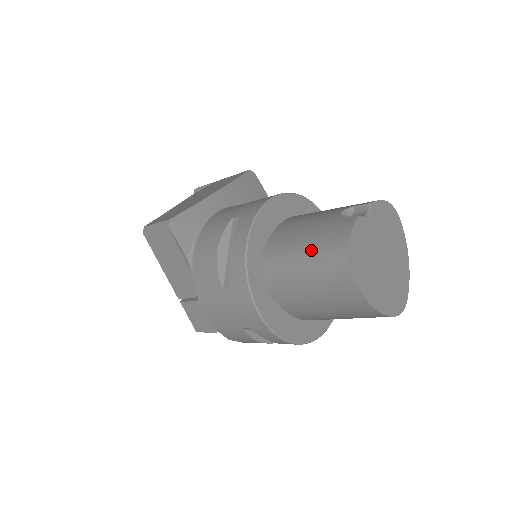
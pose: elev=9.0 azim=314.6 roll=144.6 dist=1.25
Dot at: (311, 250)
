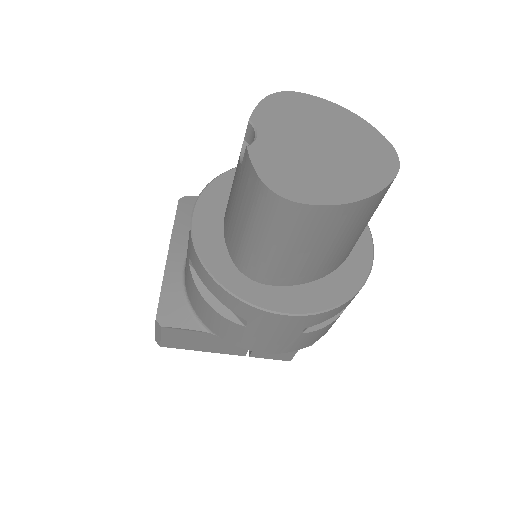
Dot at: (252, 223)
